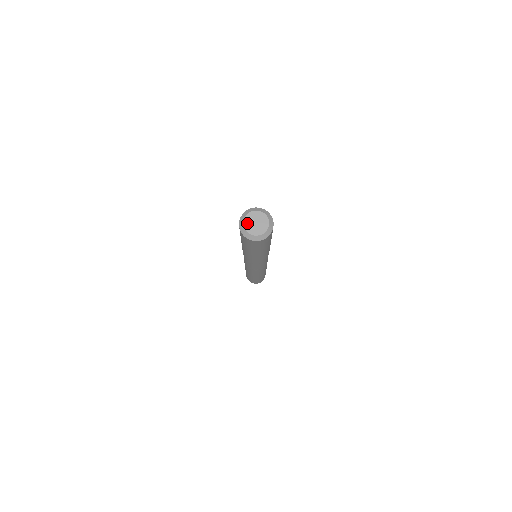
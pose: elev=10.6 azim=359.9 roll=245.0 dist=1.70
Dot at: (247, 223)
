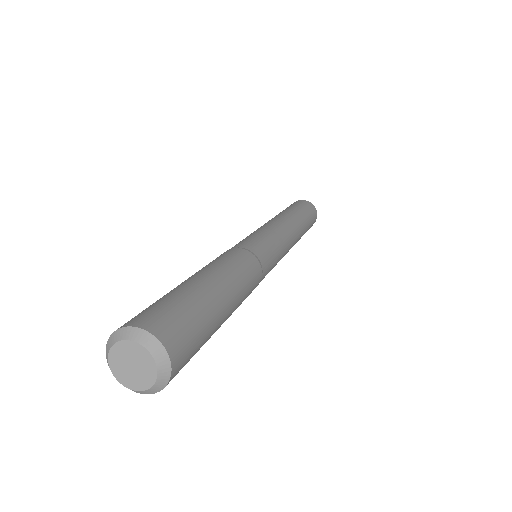
Dot at: (115, 365)
